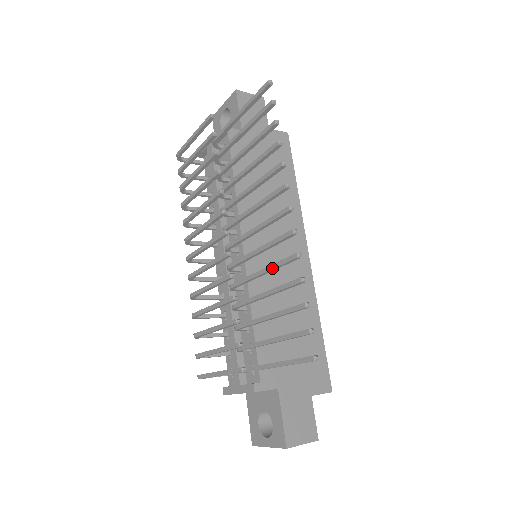
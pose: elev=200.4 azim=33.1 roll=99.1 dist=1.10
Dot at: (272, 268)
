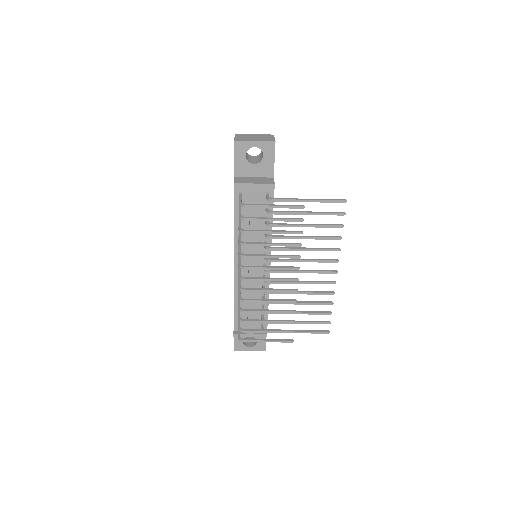
Dot at: (313, 294)
